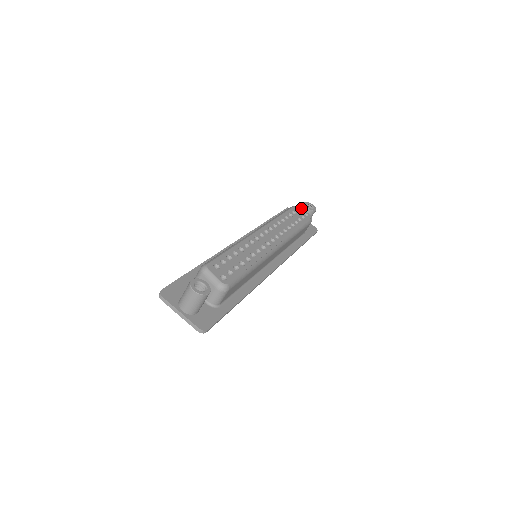
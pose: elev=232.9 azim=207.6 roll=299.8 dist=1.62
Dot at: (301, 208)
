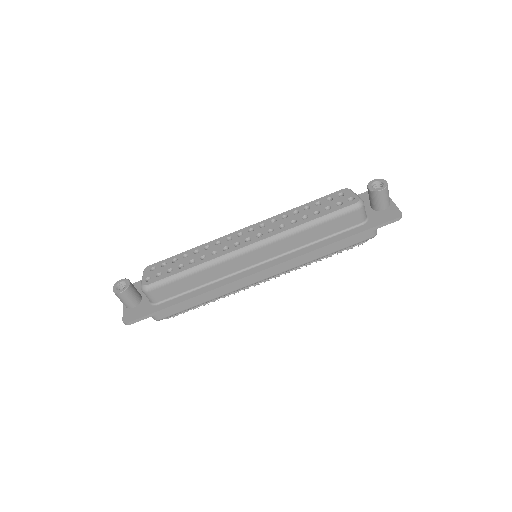
Dot at: occluded
